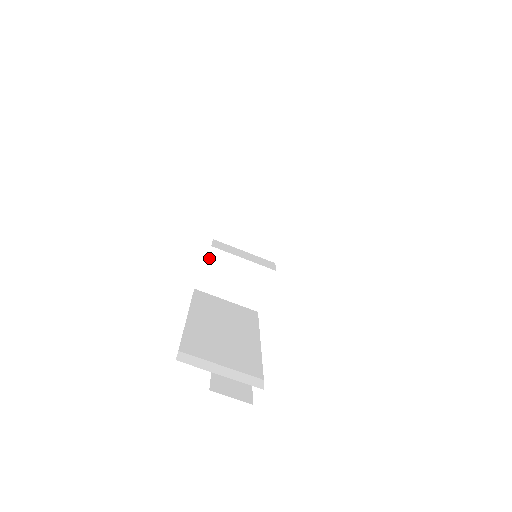
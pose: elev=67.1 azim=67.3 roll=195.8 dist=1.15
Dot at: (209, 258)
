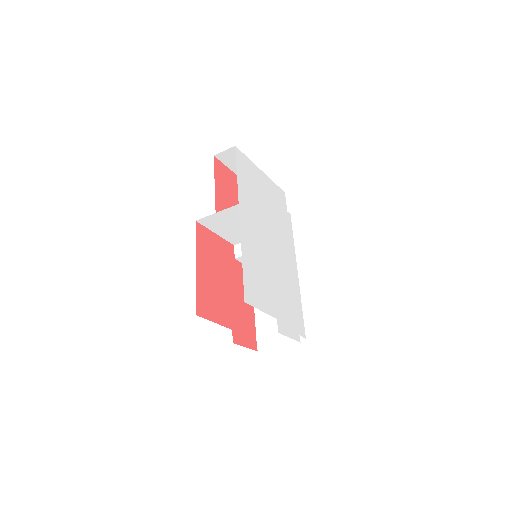
Dot at: (240, 261)
